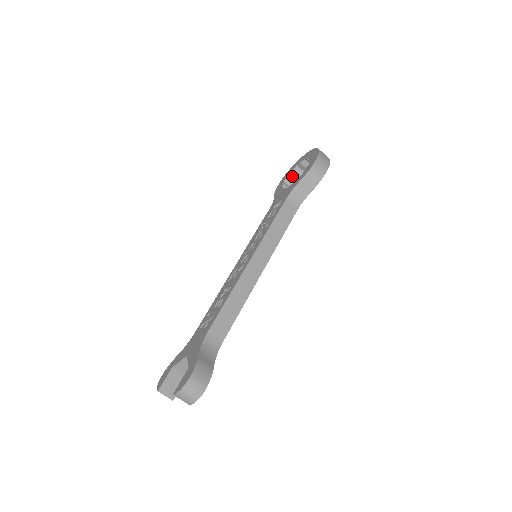
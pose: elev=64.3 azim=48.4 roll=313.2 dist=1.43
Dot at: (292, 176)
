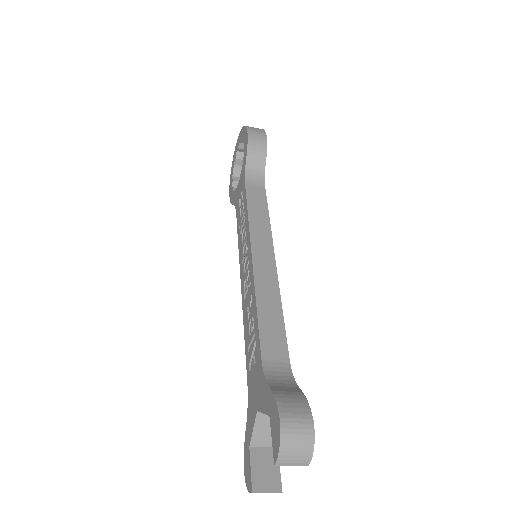
Dot at: (237, 178)
